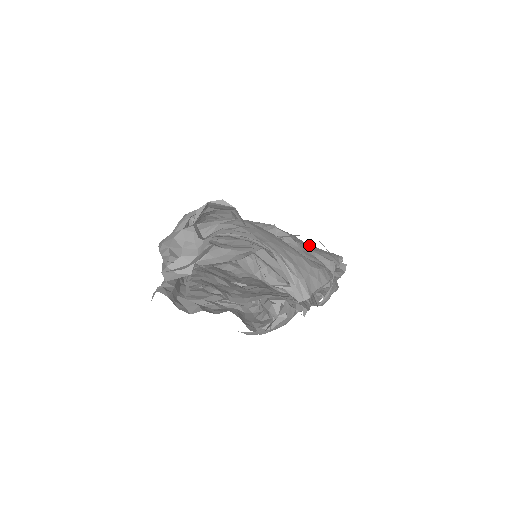
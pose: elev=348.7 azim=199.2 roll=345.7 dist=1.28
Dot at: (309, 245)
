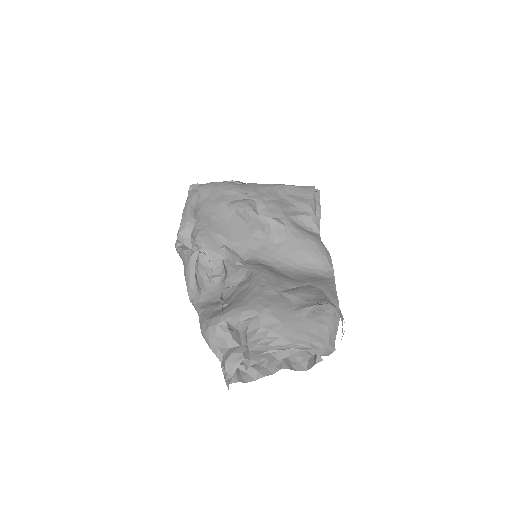
Dot at: (283, 190)
